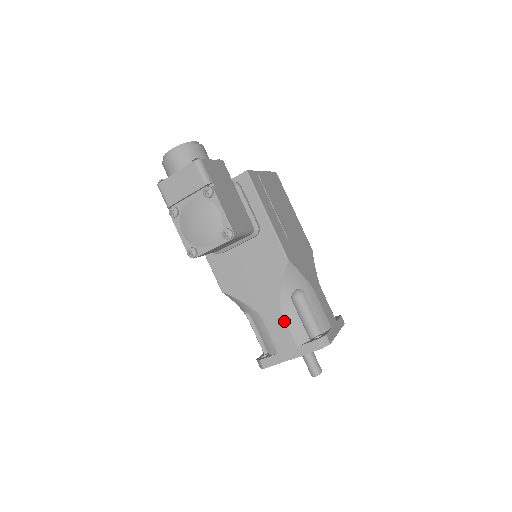
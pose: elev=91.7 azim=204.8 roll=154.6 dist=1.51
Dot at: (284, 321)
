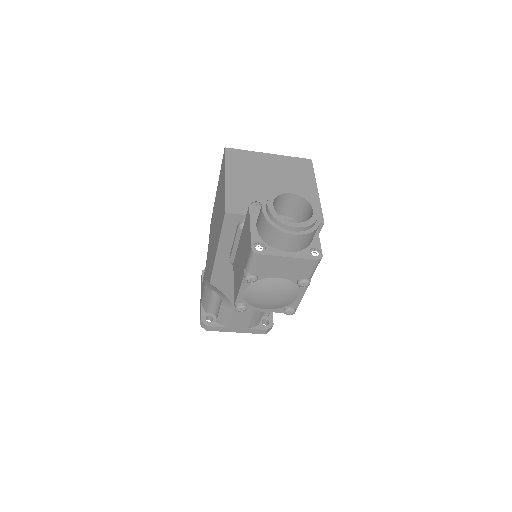
Dot at: (252, 315)
